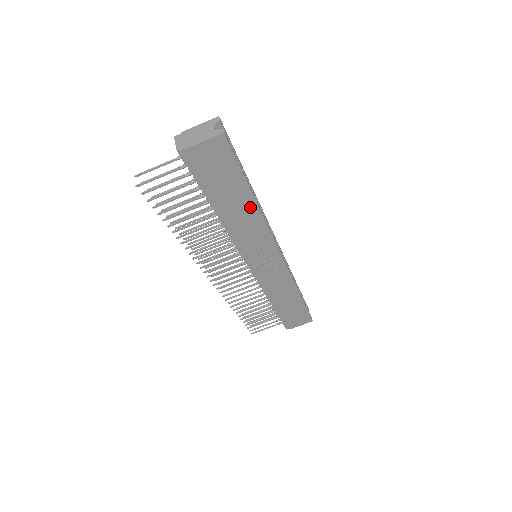
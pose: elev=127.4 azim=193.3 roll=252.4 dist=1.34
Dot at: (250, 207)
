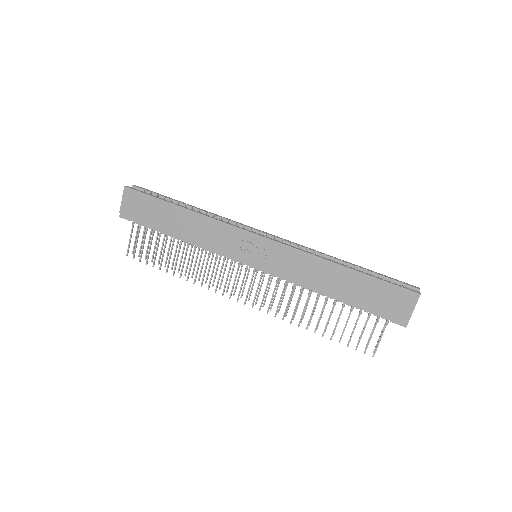
Dot at: (188, 216)
